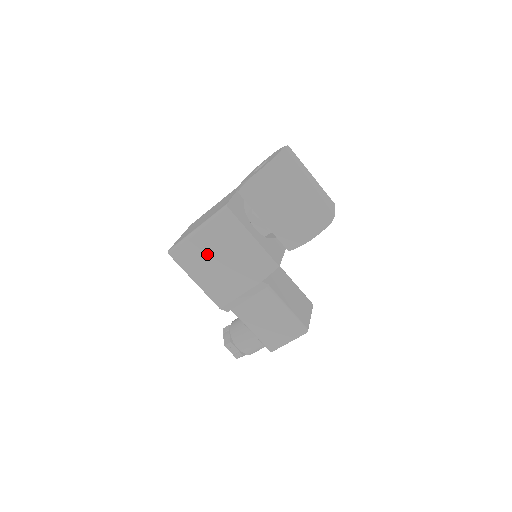
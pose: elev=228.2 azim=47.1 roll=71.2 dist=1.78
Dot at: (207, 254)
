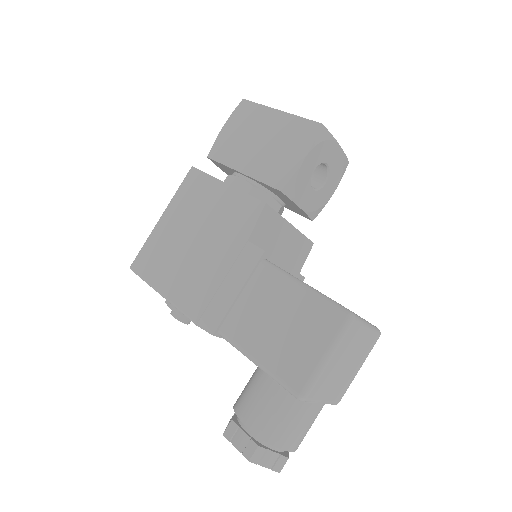
Dot at: (174, 240)
